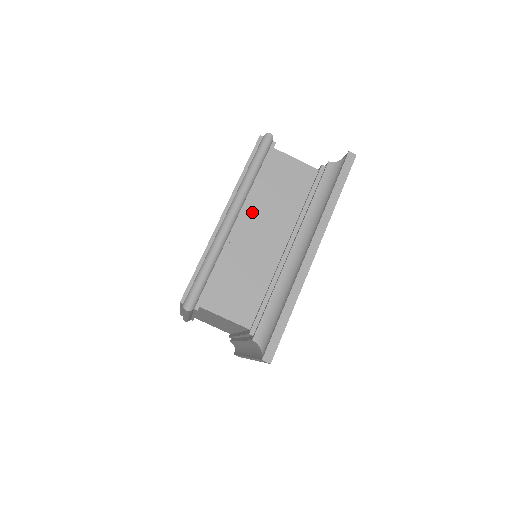
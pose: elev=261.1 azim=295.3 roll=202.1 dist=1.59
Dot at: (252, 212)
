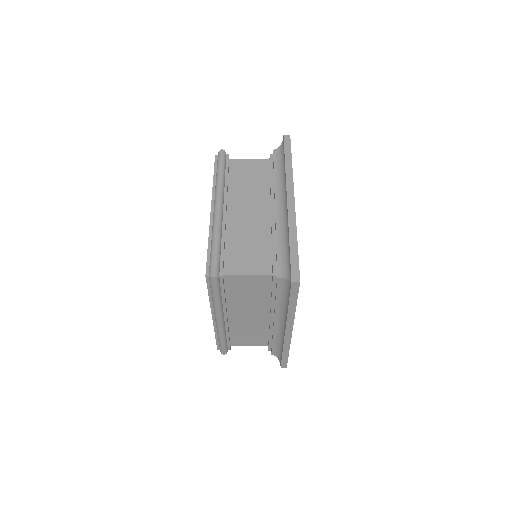
Dot at: (233, 309)
